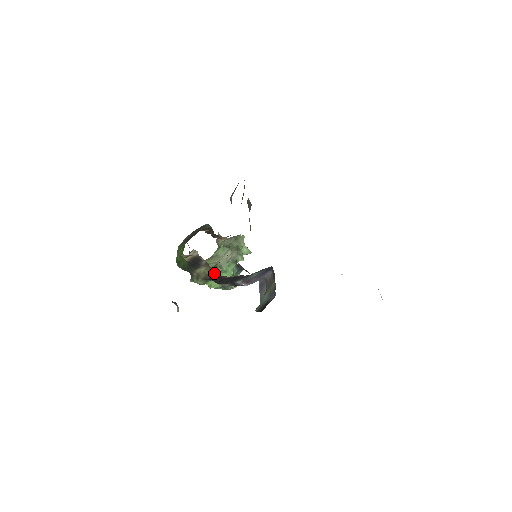
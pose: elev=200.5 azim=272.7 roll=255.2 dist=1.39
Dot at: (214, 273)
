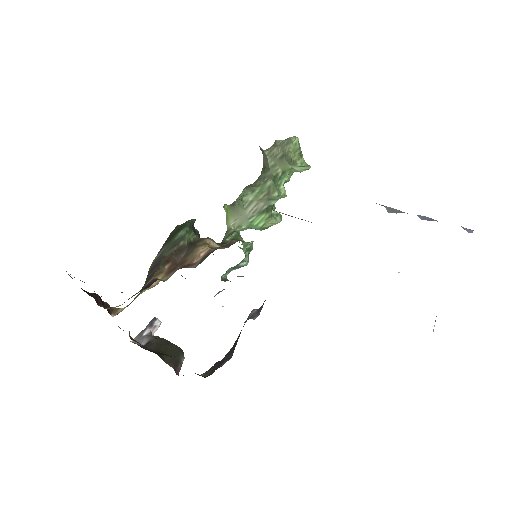
Dot at: occluded
